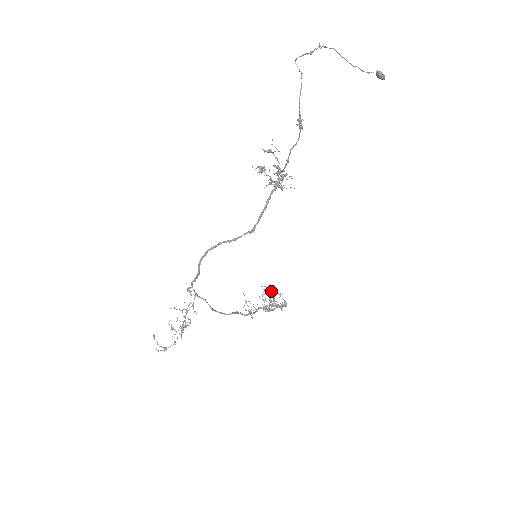
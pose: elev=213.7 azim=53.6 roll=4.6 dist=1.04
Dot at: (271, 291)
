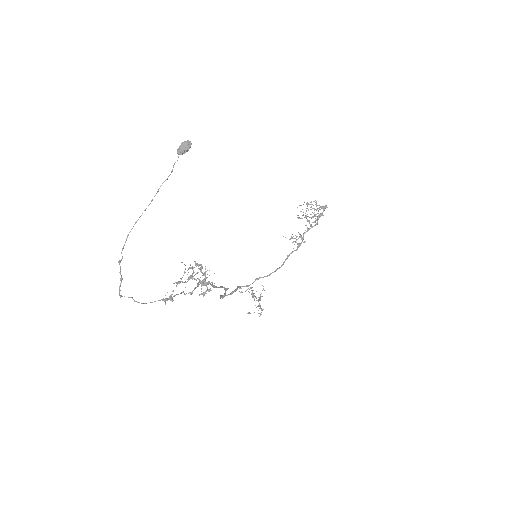
Dot at: (307, 205)
